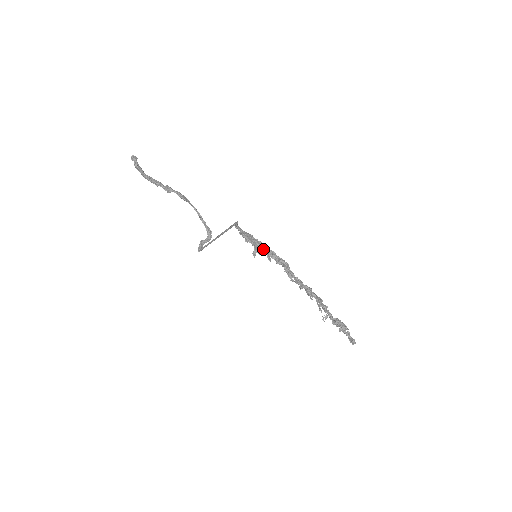
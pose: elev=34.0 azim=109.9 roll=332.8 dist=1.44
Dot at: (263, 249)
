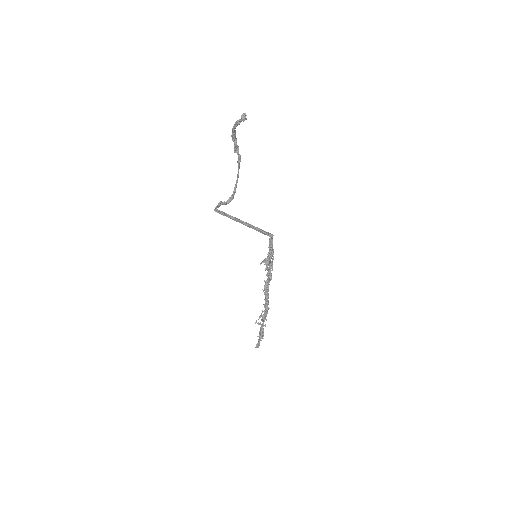
Dot at: occluded
